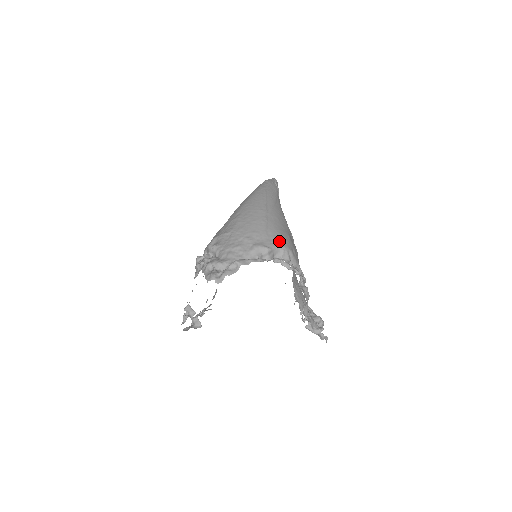
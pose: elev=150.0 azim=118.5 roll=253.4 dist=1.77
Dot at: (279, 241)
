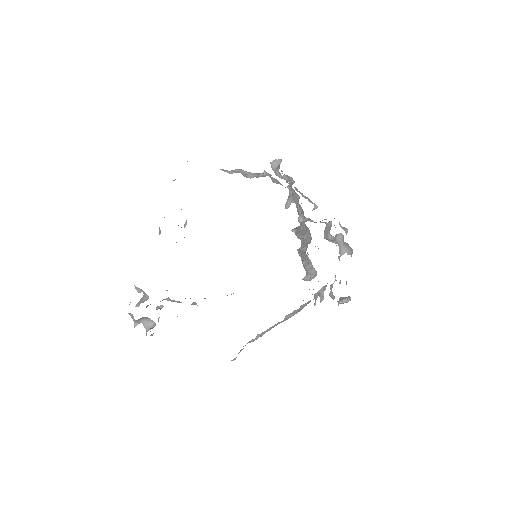
Dot at: occluded
